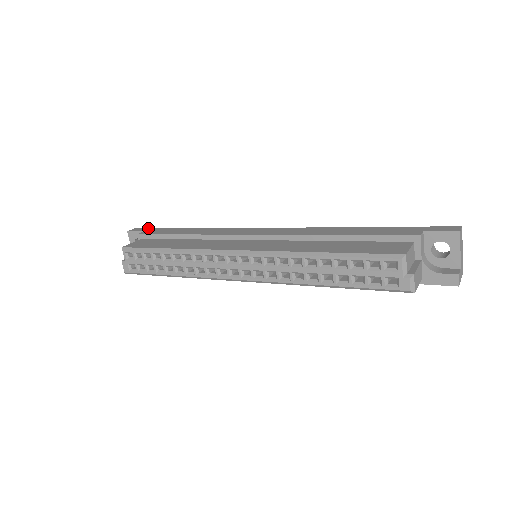
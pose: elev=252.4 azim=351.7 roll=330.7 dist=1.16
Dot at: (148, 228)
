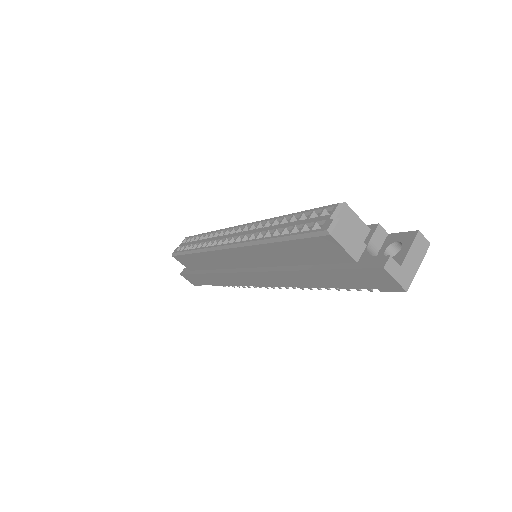
Dot at: occluded
